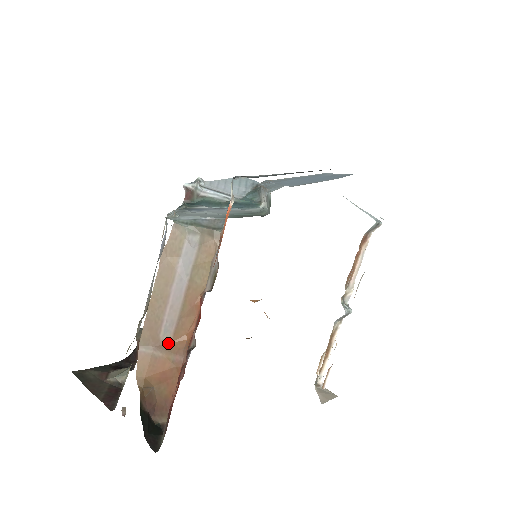
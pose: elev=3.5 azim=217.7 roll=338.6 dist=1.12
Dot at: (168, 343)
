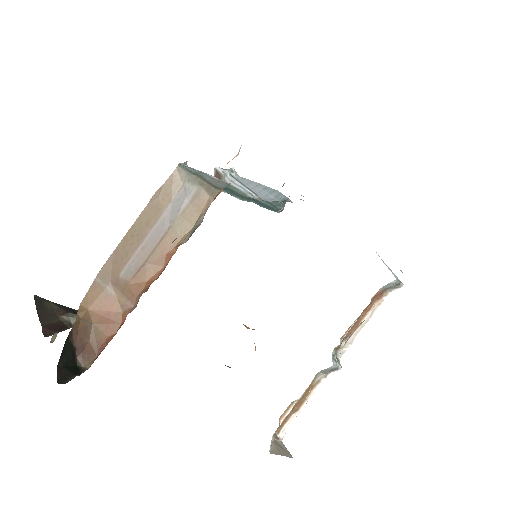
Dot at: (125, 284)
